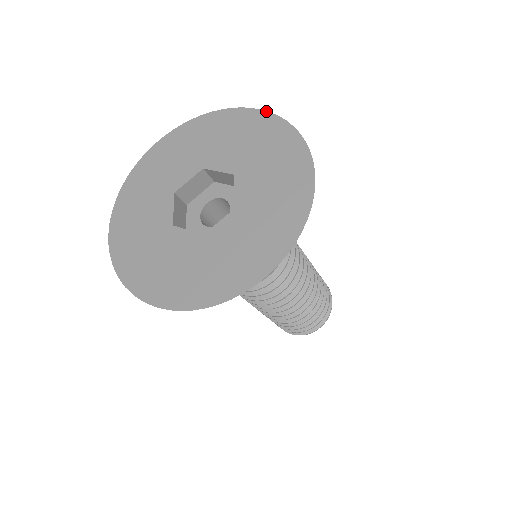
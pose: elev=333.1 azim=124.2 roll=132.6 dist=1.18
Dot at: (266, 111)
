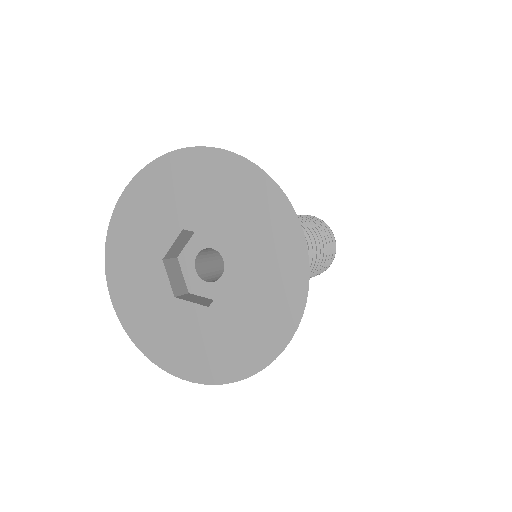
Dot at: (229, 151)
